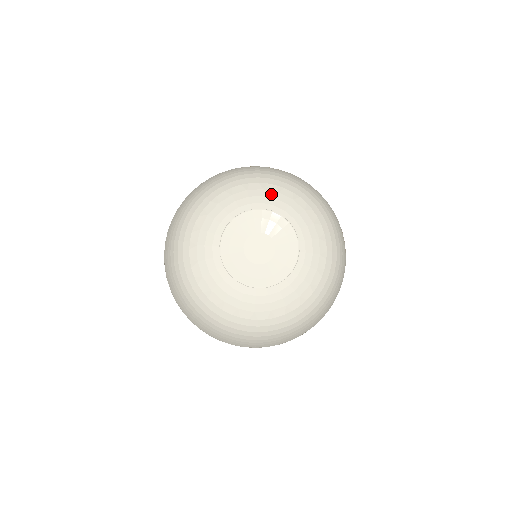
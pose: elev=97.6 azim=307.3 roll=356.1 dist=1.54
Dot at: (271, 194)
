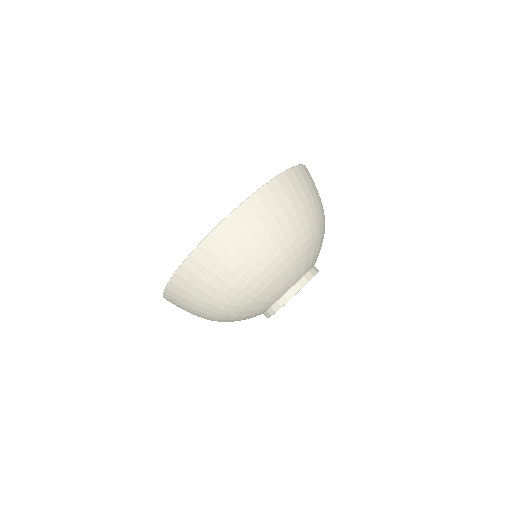
Dot at: (291, 276)
